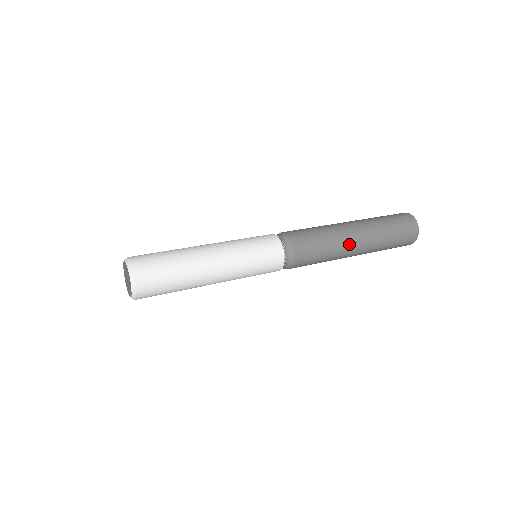
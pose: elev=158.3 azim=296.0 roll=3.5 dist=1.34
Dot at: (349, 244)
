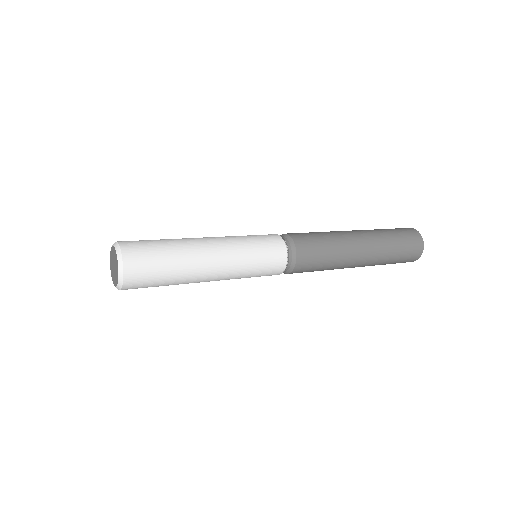
Dot at: (350, 264)
